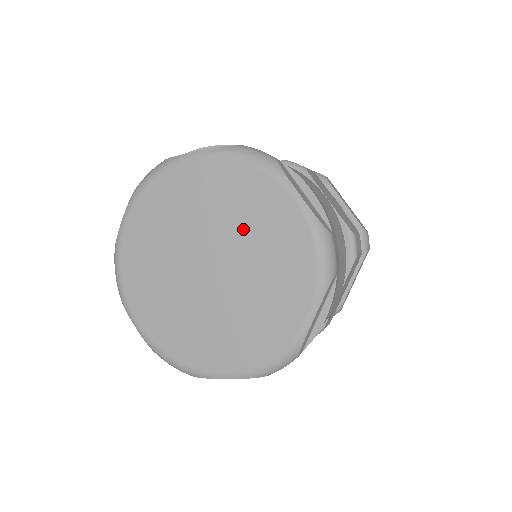
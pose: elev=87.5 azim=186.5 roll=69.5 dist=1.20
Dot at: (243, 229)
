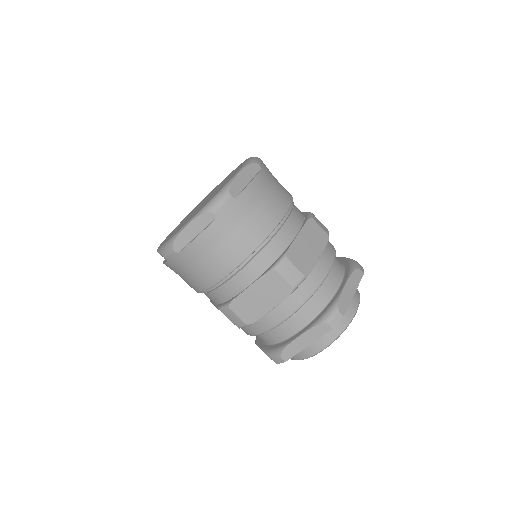
Dot at: occluded
